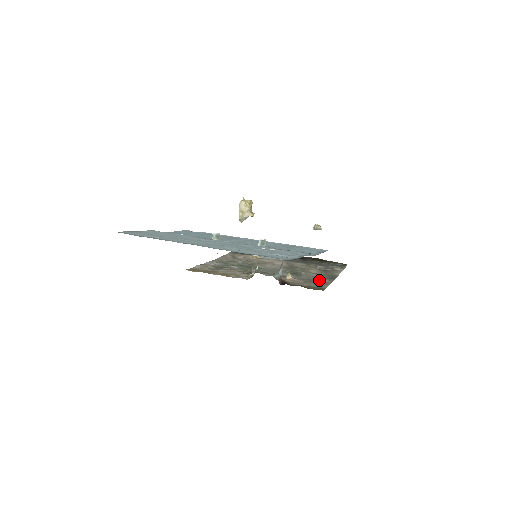
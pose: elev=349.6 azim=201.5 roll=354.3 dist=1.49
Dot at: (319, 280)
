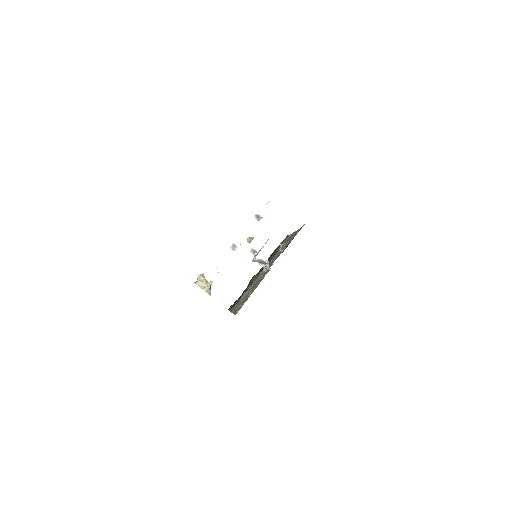
Dot at: (294, 235)
